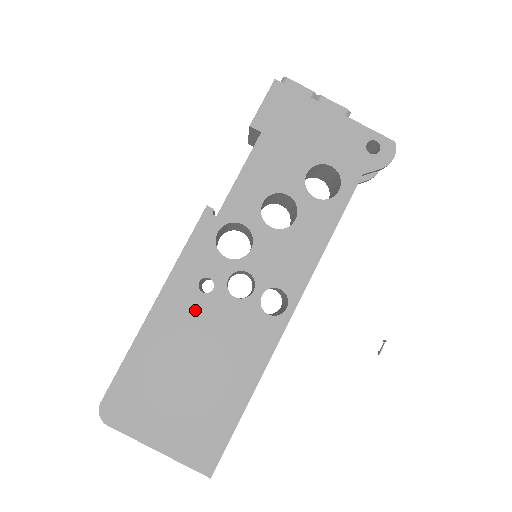
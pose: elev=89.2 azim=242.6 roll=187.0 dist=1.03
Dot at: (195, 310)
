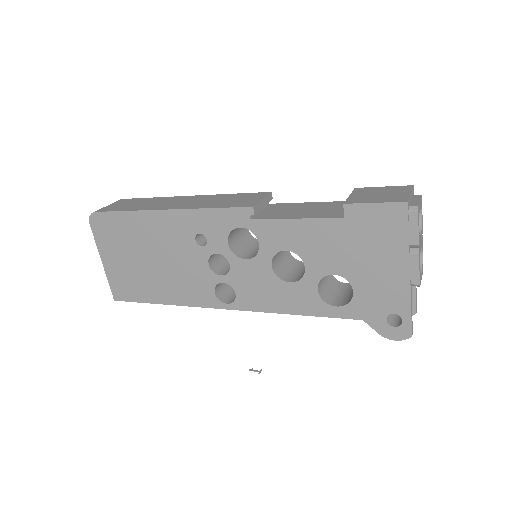
Dot at: (182, 241)
